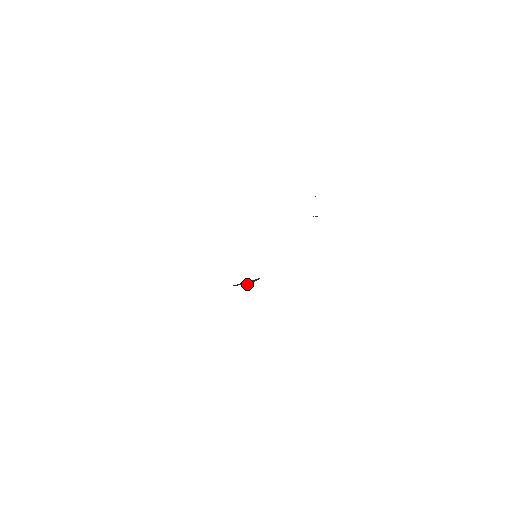
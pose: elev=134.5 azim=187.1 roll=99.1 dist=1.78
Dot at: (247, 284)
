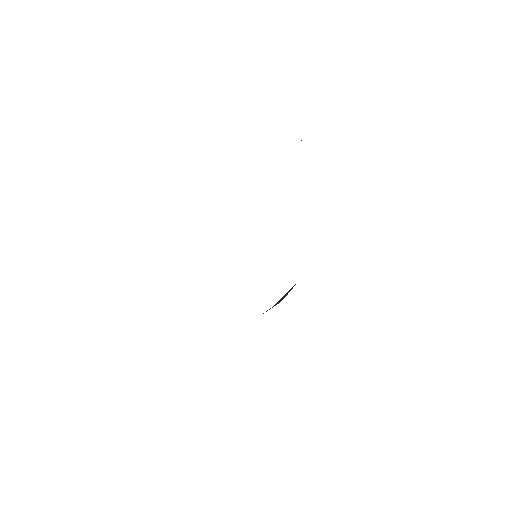
Dot at: occluded
